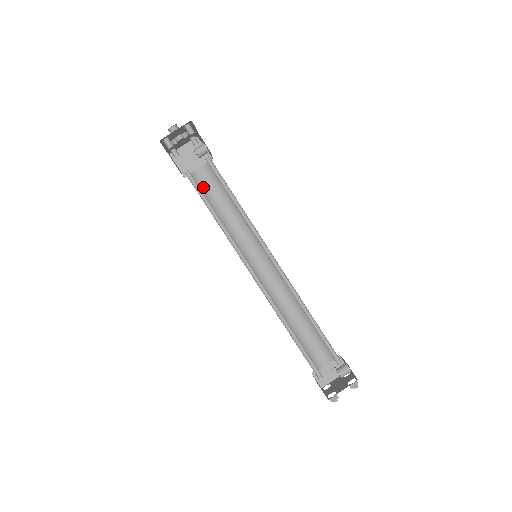
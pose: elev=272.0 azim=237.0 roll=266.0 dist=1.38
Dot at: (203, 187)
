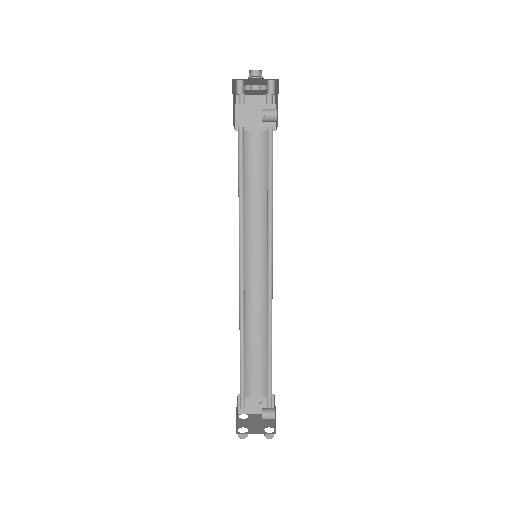
Dot at: (248, 153)
